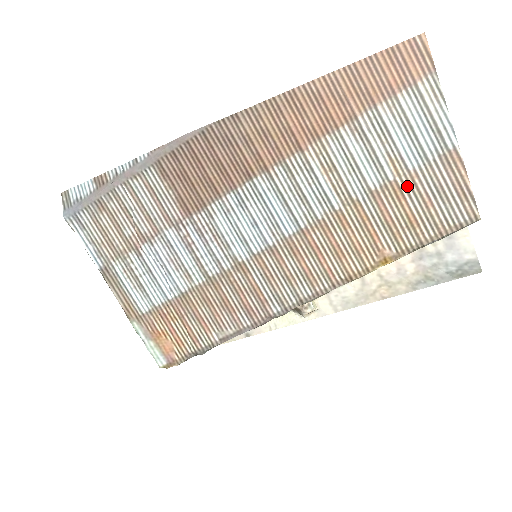
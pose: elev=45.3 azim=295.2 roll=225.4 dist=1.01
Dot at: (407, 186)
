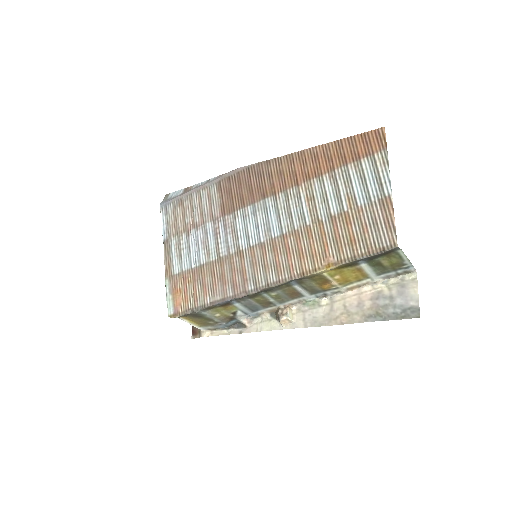
Dot at: (354, 216)
